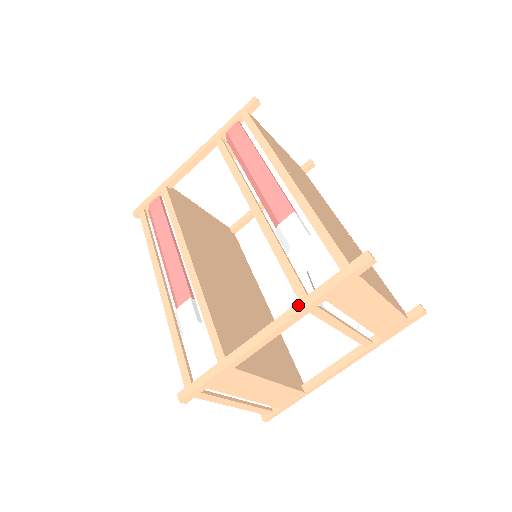
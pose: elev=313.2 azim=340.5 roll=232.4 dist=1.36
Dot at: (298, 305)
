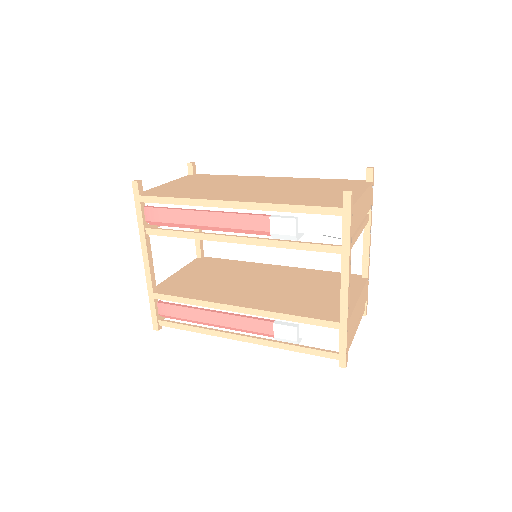
Dot at: (343, 257)
